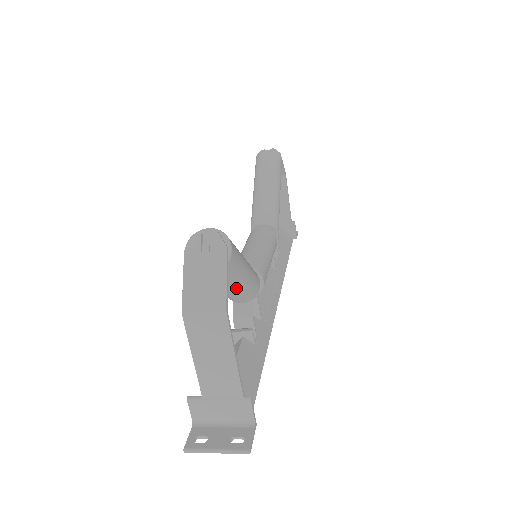
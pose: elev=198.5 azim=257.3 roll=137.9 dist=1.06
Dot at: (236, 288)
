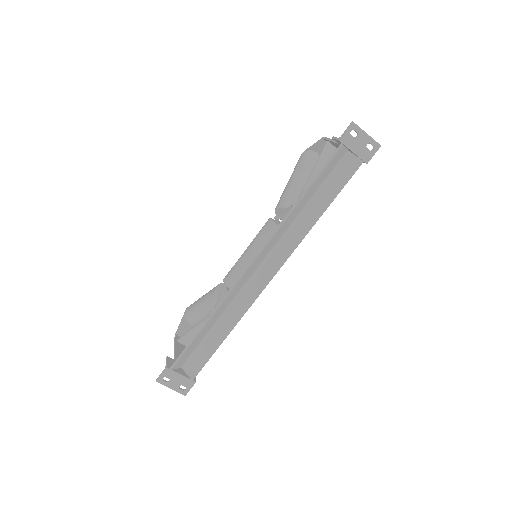
Dot at: occluded
